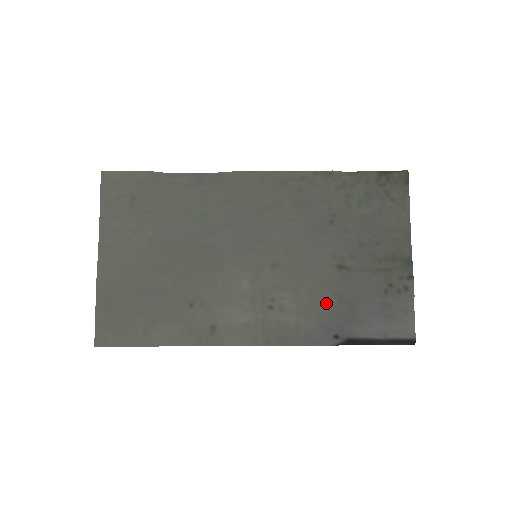
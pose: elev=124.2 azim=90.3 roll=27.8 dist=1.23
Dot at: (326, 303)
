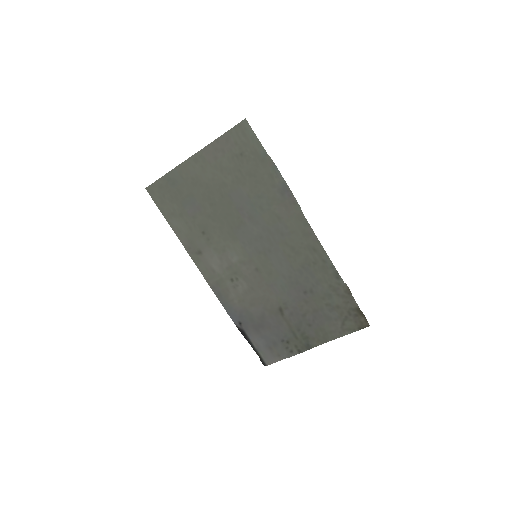
Dot at: (255, 310)
